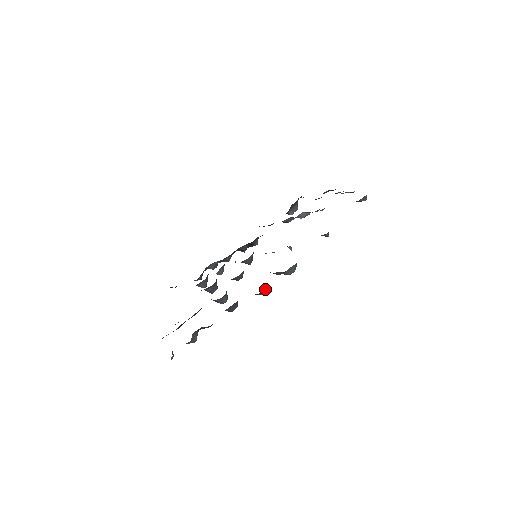
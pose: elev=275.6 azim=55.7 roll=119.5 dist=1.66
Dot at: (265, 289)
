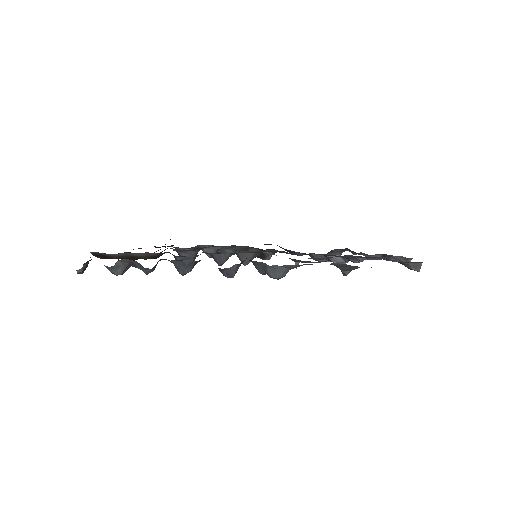
Dot at: (233, 270)
